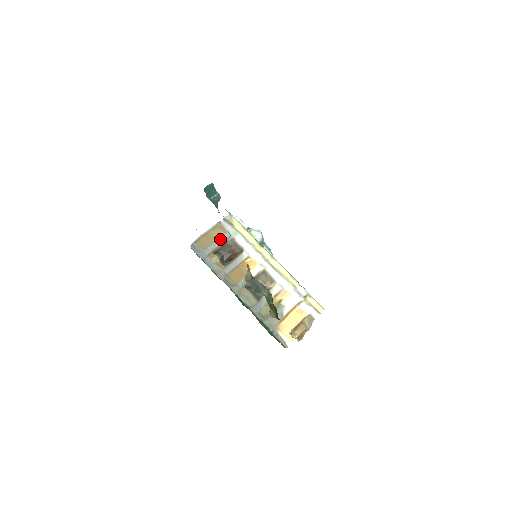
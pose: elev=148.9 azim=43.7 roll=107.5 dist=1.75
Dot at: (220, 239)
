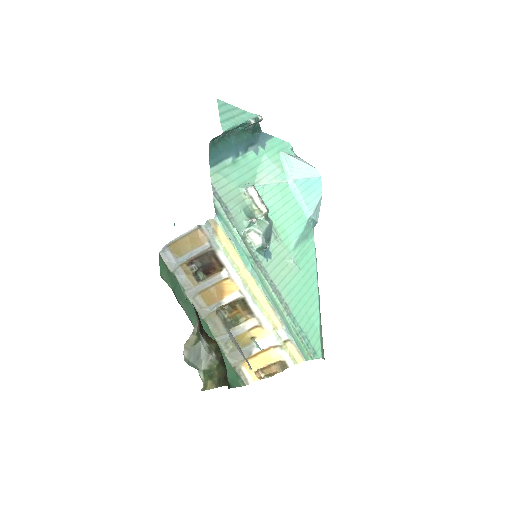
Dot at: (197, 249)
